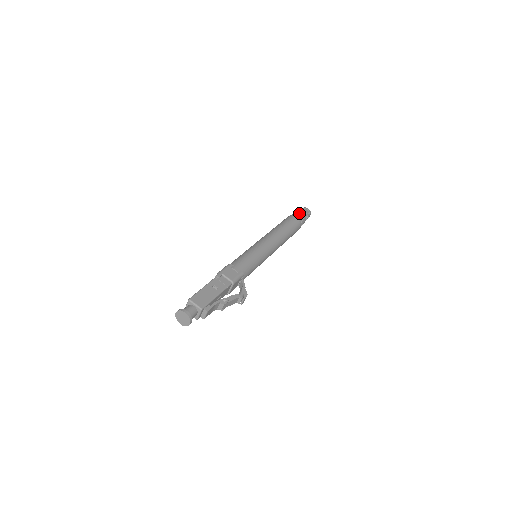
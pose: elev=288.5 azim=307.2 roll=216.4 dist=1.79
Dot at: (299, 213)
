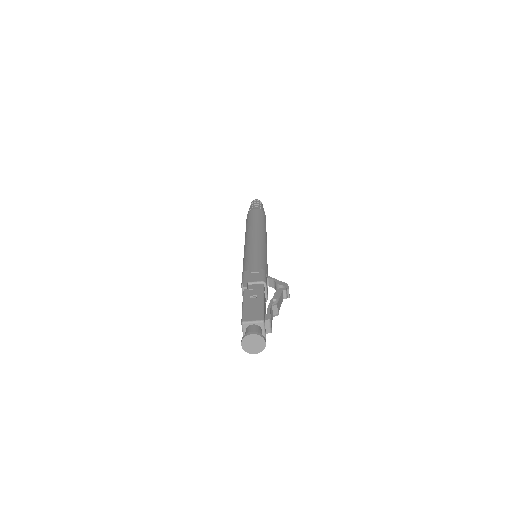
Dot at: (253, 205)
